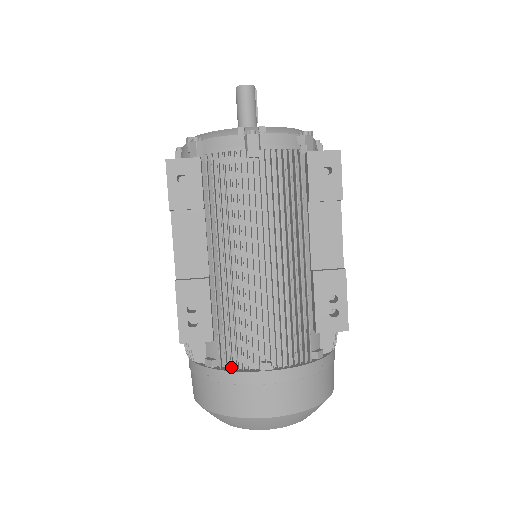
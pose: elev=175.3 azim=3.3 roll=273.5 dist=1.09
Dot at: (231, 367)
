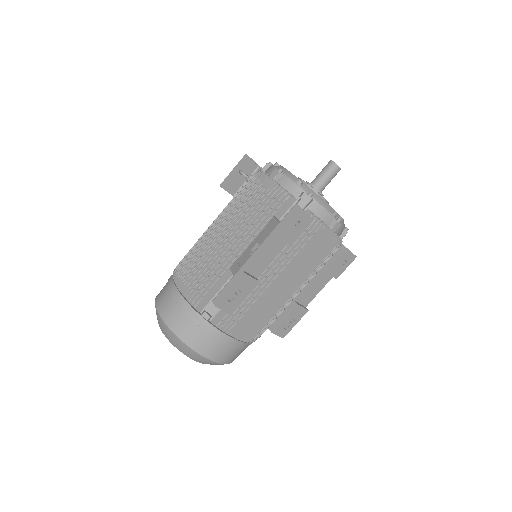
Dot at: (224, 329)
